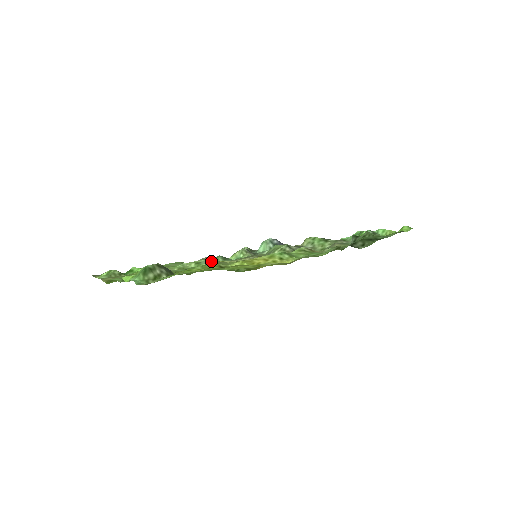
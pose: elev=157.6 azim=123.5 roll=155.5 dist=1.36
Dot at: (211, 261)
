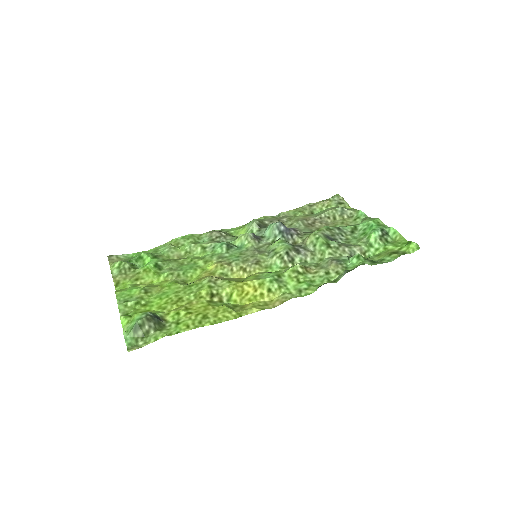
Dot at: (215, 250)
